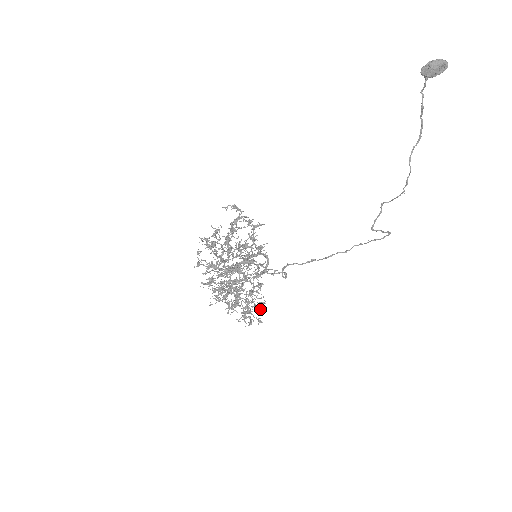
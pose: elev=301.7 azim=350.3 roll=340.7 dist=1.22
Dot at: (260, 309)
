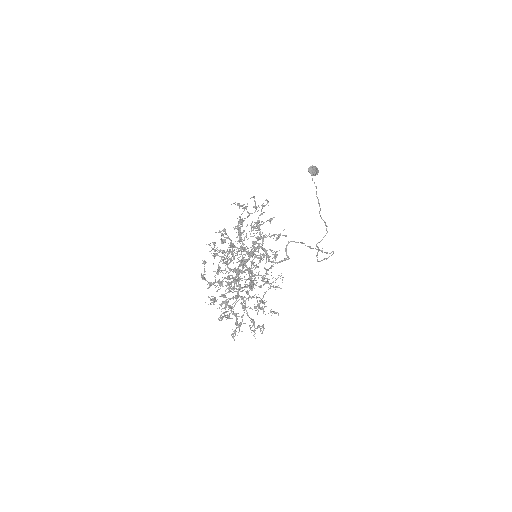
Dot at: (277, 287)
